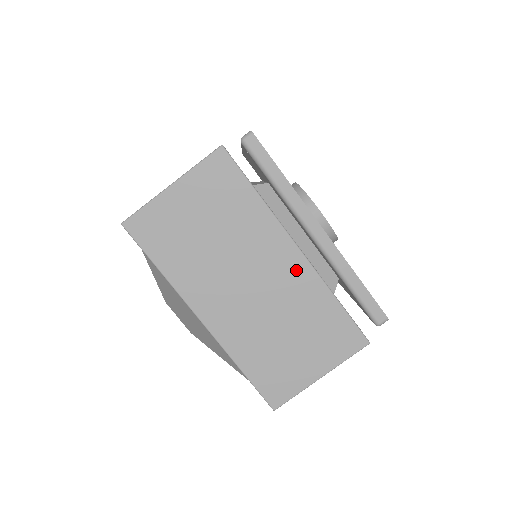
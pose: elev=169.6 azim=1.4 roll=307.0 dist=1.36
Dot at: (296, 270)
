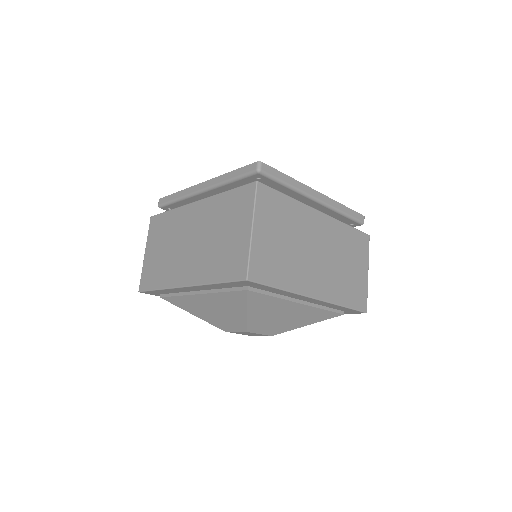
Dot at: (327, 225)
